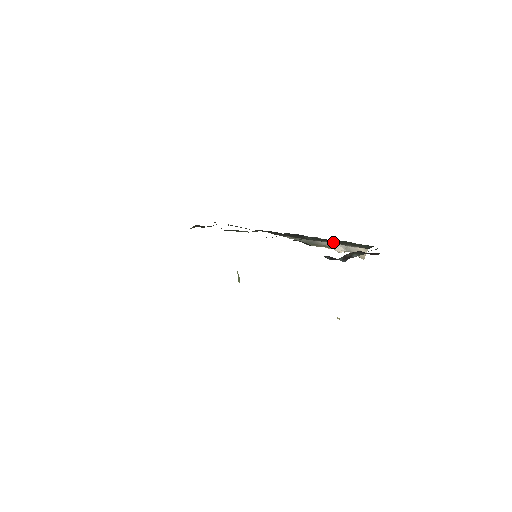
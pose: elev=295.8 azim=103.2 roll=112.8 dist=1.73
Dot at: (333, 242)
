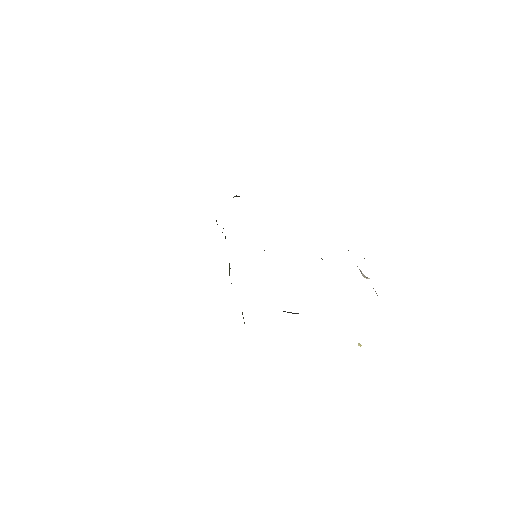
Dot at: occluded
